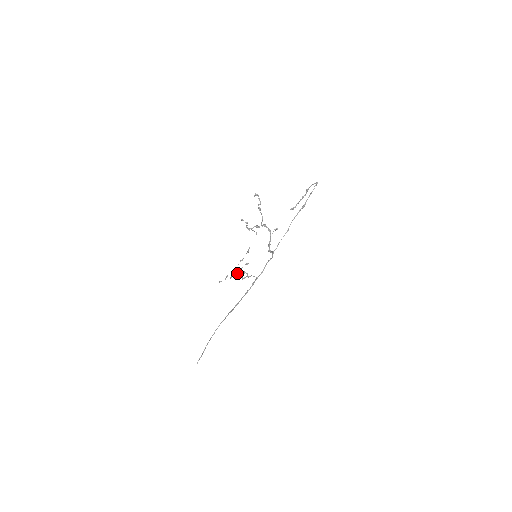
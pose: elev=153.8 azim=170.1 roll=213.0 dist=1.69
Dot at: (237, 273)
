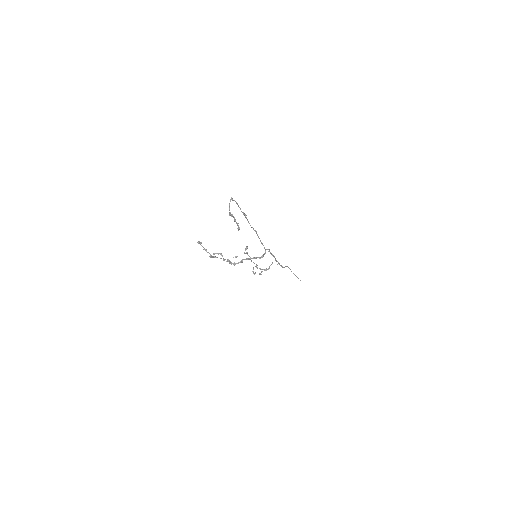
Dot at: (257, 268)
